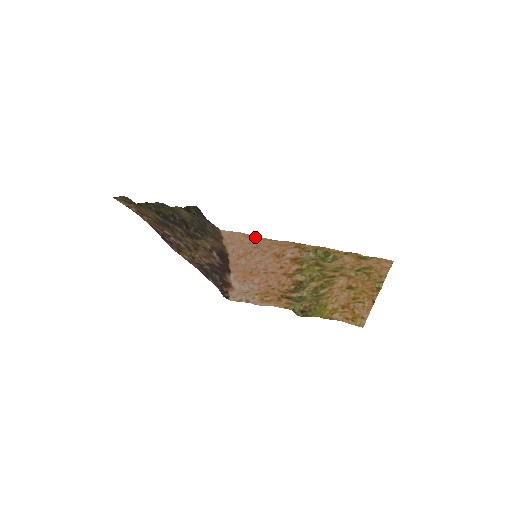
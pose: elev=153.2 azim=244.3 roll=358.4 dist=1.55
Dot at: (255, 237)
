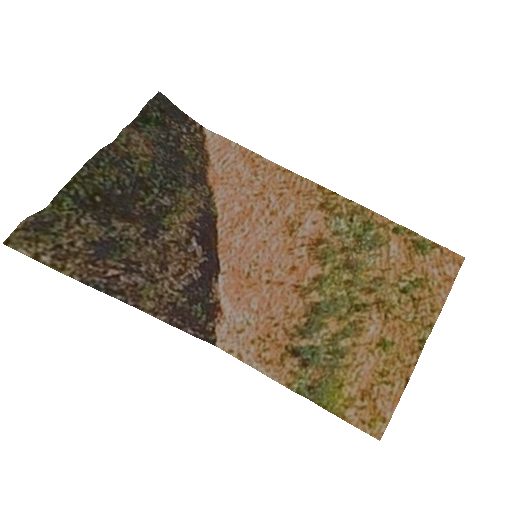
Dot at: (260, 161)
